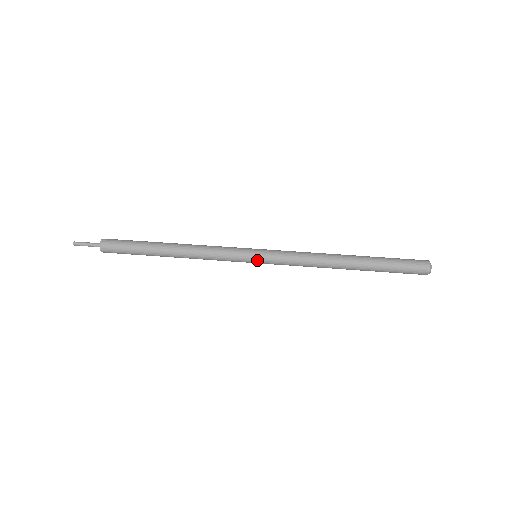
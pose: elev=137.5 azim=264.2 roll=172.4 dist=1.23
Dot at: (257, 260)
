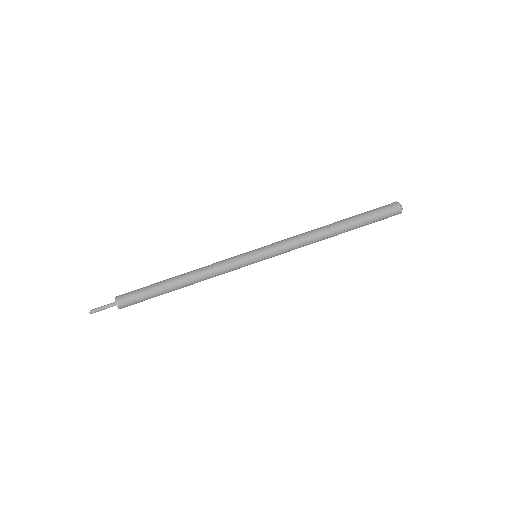
Dot at: (259, 259)
